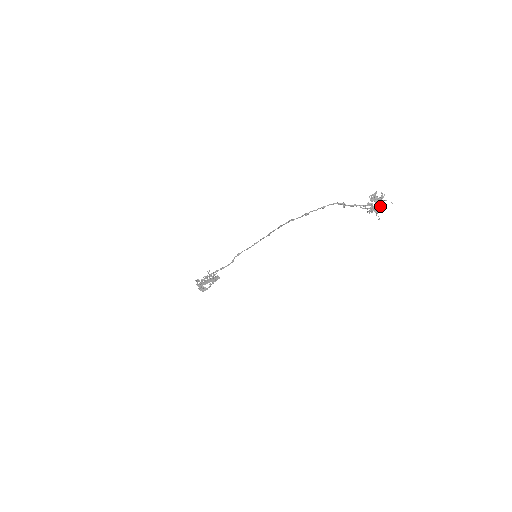
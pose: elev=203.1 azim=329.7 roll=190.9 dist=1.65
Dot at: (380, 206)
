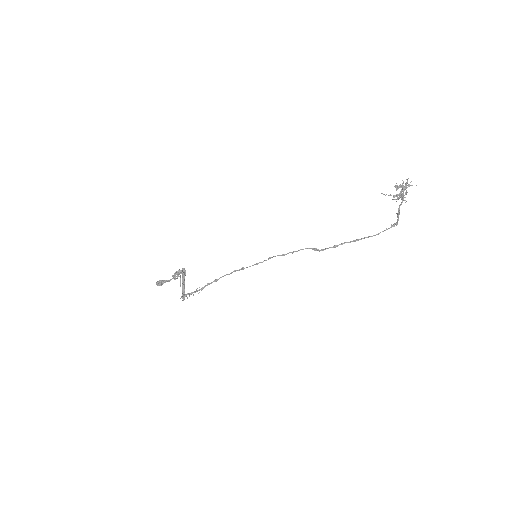
Dot at: (407, 192)
